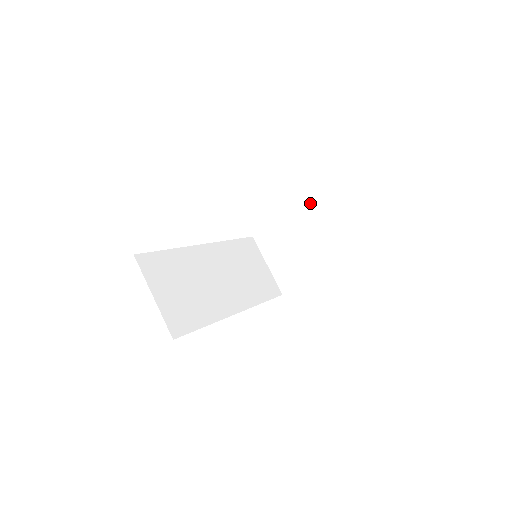
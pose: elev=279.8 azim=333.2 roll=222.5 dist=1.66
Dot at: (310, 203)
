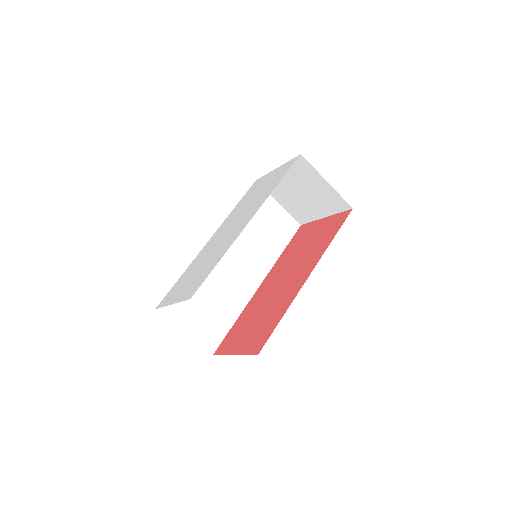
Dot at: (297, 162)
